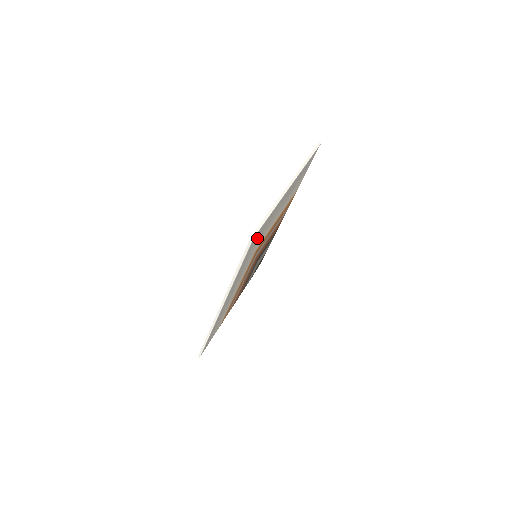
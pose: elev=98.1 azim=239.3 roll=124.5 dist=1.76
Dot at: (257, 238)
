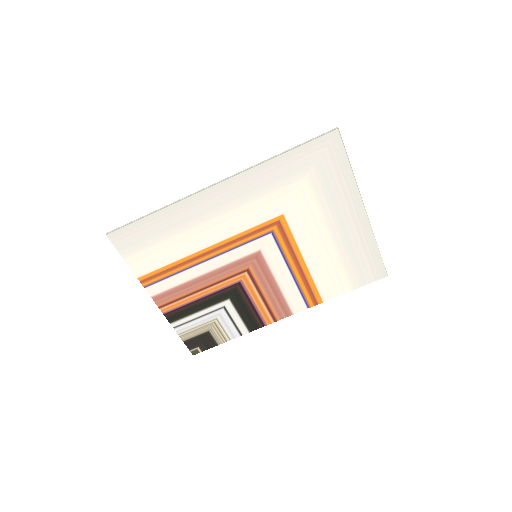
Dot at: (322, 164)
